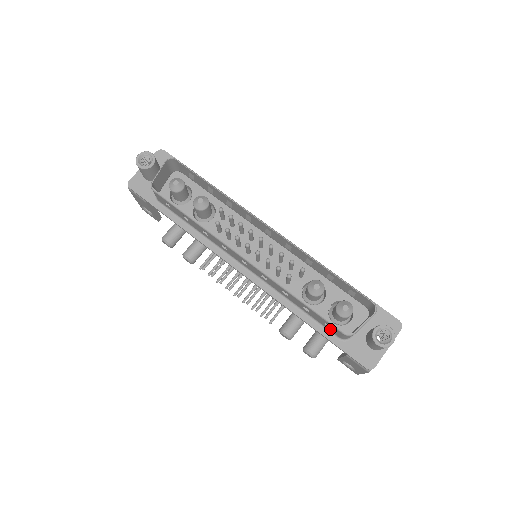
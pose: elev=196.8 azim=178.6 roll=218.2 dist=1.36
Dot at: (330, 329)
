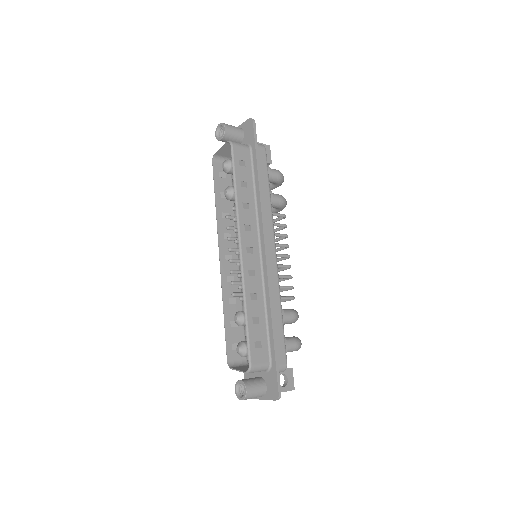
Dot at: occluded
